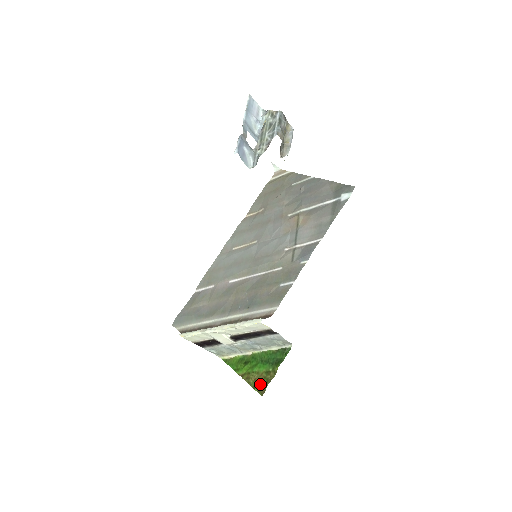
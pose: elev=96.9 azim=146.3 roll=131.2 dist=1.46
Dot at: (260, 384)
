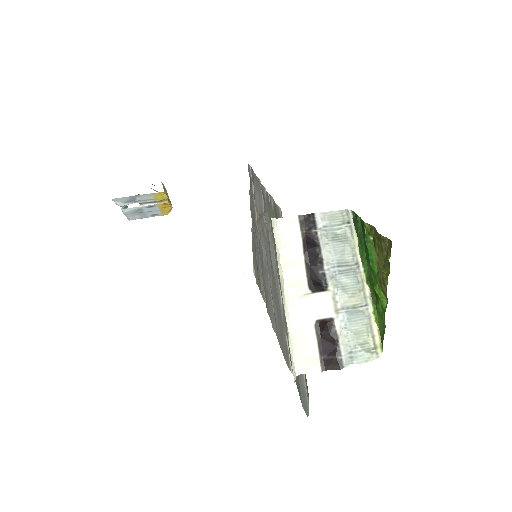
Dot at: (384, 253)
